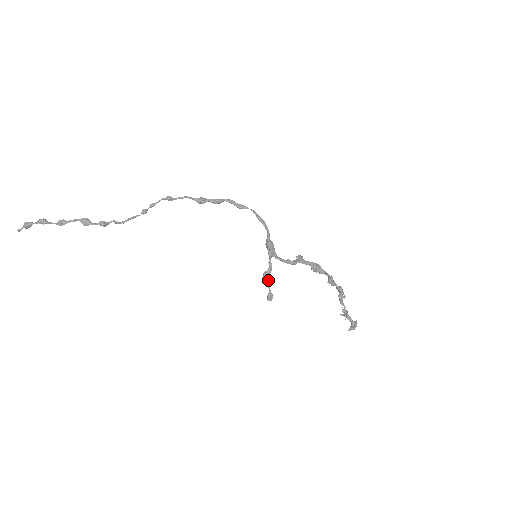
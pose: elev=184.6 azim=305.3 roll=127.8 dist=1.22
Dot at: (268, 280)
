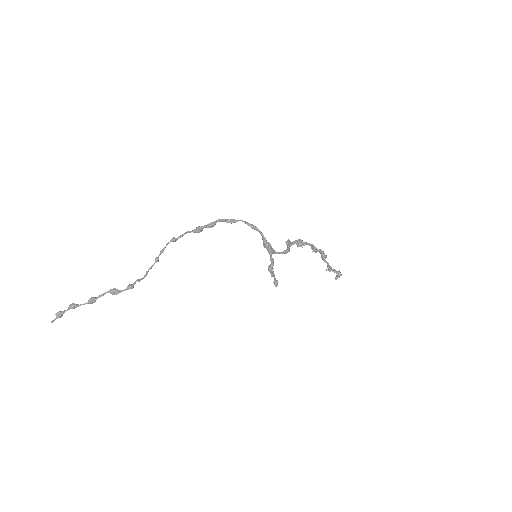
Dot at: (273, 272)
